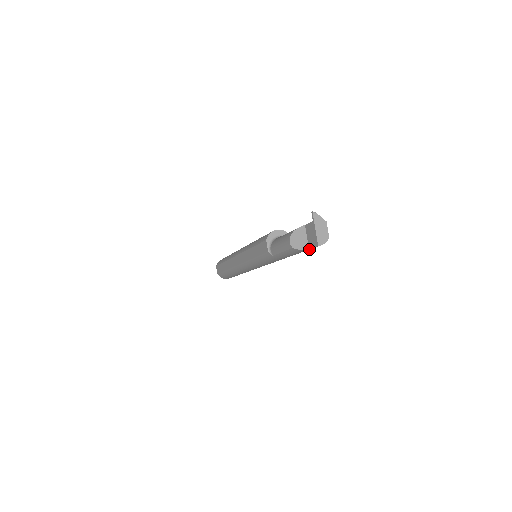
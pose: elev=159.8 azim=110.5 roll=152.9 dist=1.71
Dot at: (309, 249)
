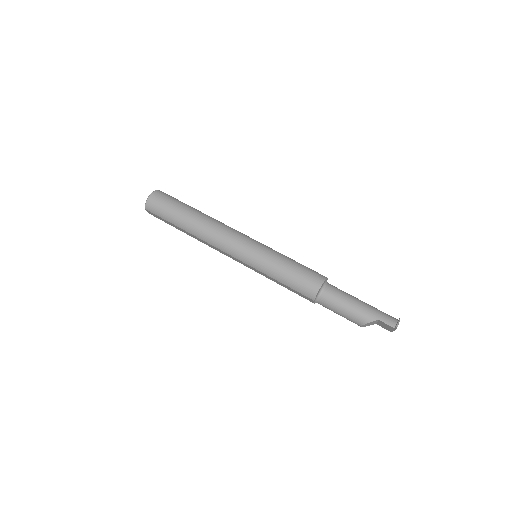
Dot at: occluded
